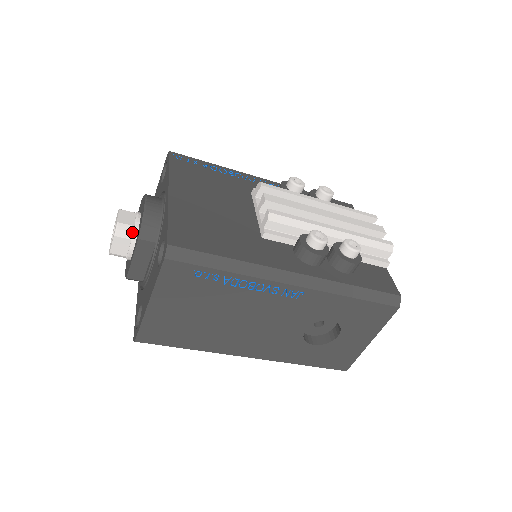
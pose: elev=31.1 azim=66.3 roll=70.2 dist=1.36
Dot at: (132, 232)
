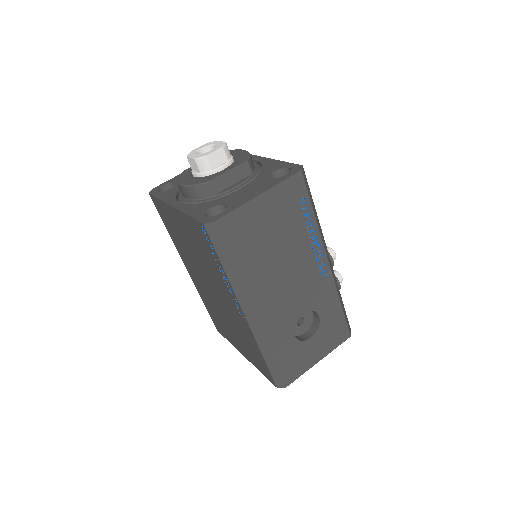
Dot at: (230, 157)
